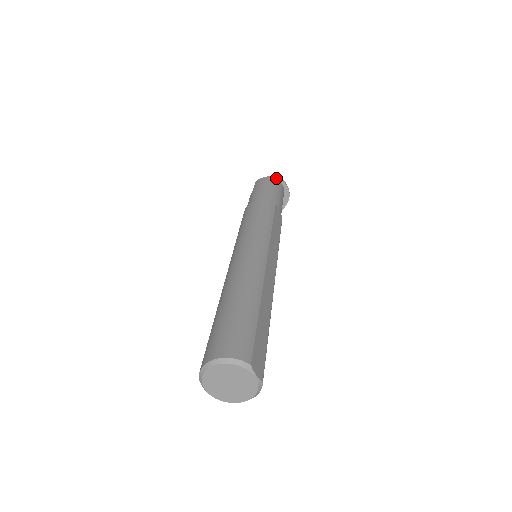
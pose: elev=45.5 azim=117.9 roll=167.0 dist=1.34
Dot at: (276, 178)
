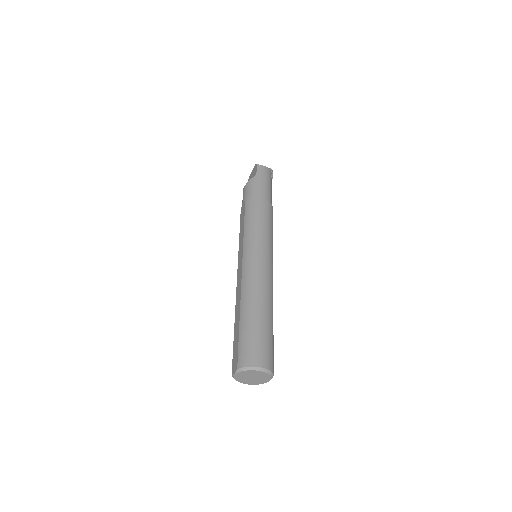
Dot at: (271, 172)
